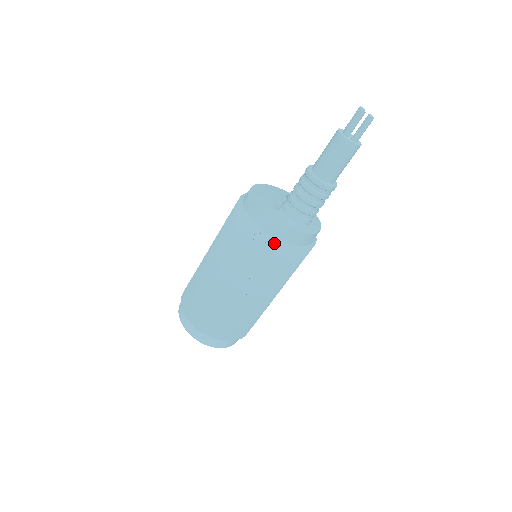
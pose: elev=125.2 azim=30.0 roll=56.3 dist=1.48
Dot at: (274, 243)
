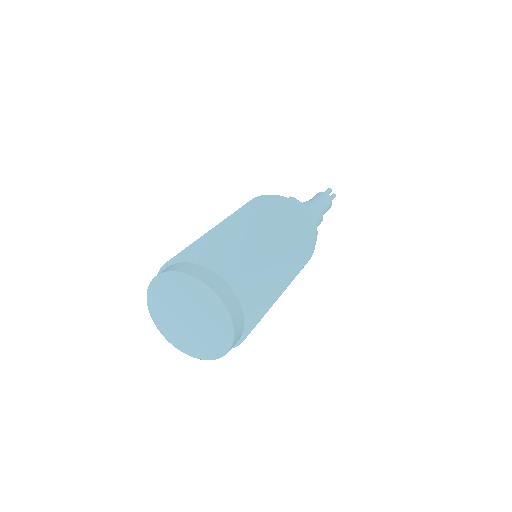
Dot at: (303, 218)
